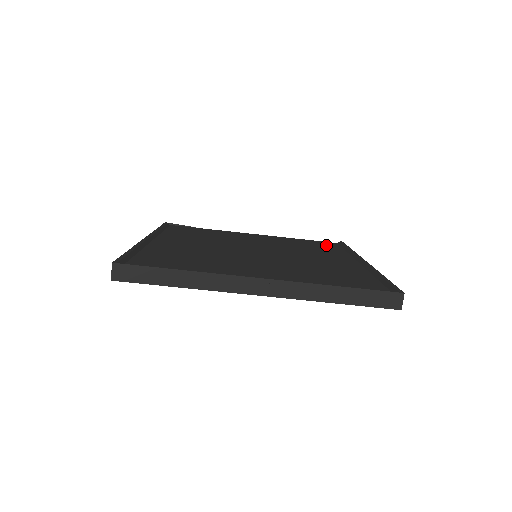
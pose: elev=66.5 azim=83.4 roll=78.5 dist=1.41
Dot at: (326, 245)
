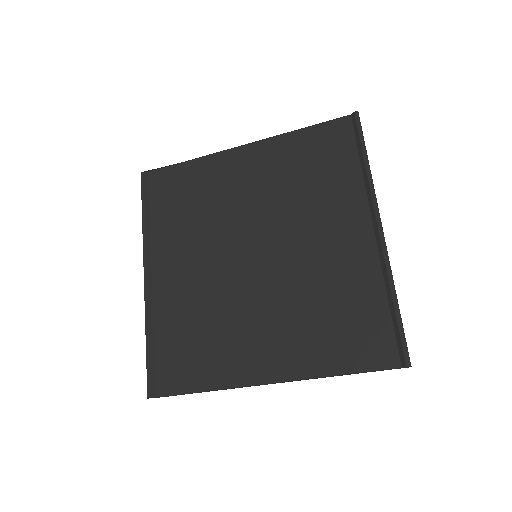
Dot at: (335, 146)
